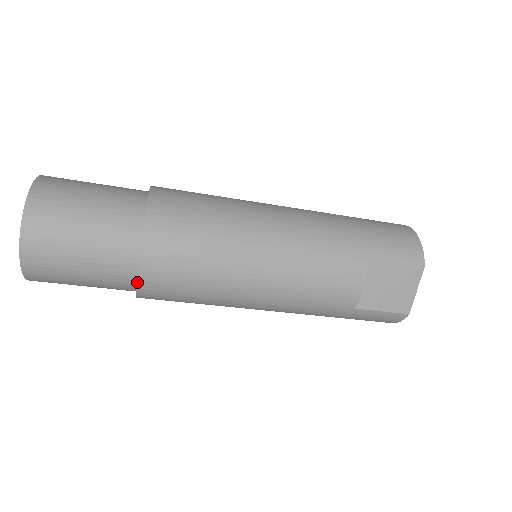
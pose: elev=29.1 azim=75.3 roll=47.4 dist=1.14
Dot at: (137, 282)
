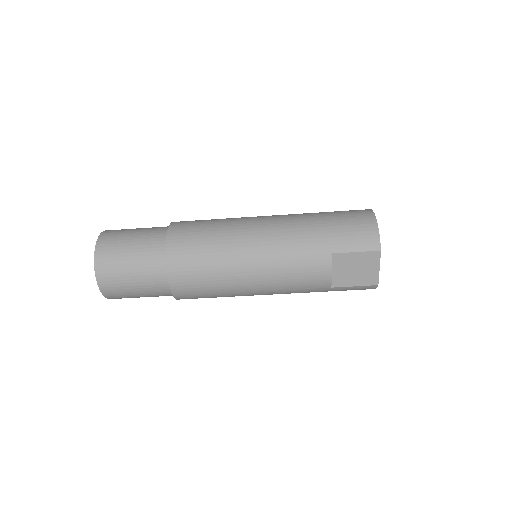
Dot at: occluded
